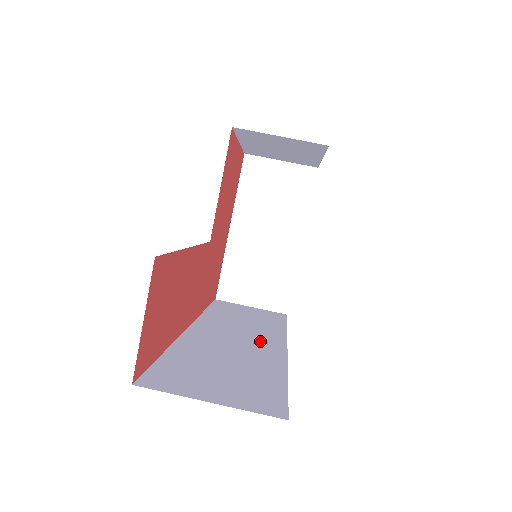
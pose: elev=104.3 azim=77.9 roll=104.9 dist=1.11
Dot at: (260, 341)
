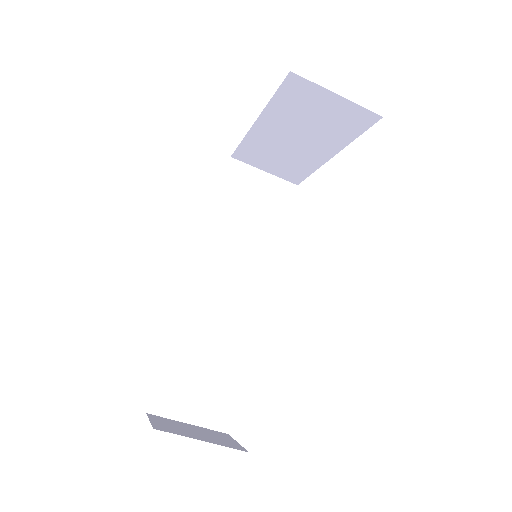
Dot at: (246, 293)
